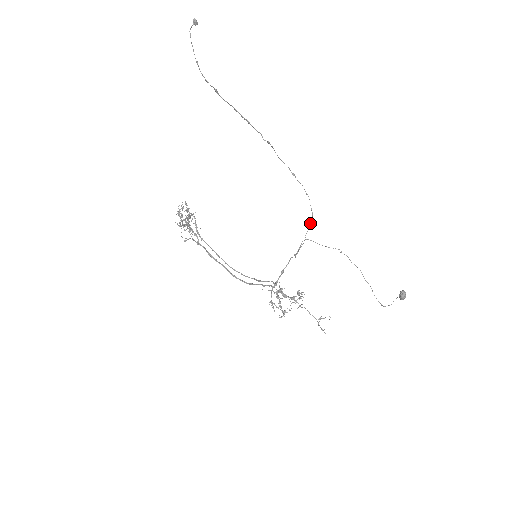
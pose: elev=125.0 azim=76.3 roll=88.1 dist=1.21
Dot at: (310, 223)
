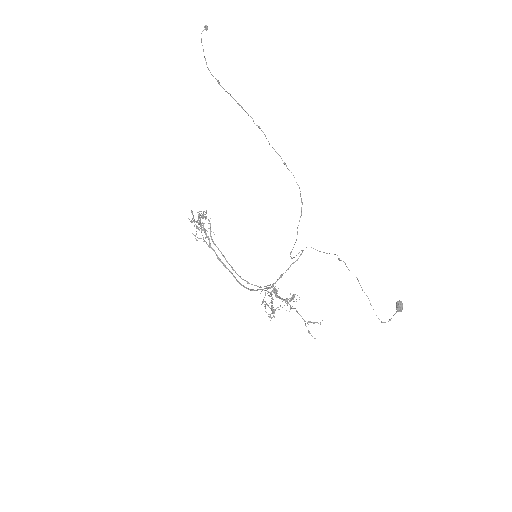
Dot at: (301, 215)
